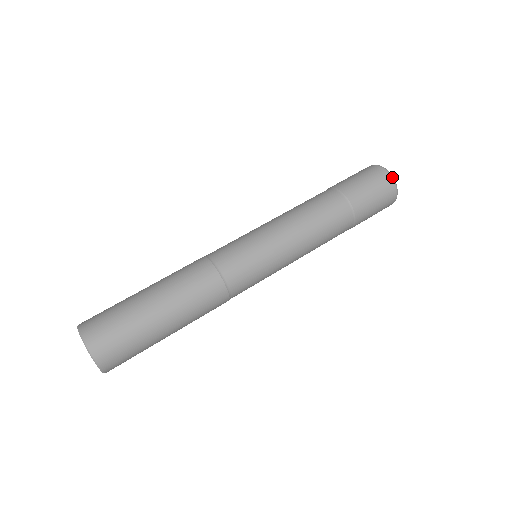
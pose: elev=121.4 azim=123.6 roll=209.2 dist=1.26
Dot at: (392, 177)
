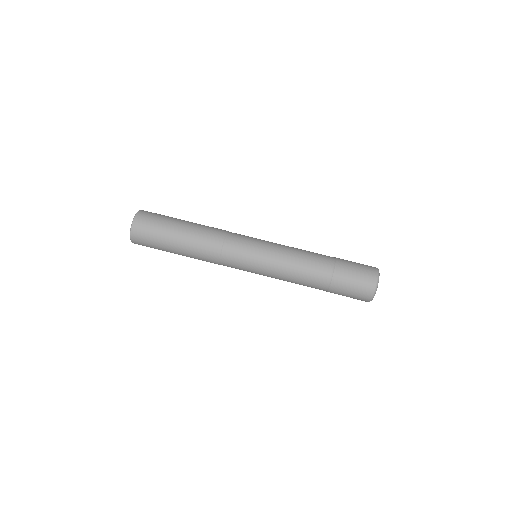
Dot at: (378, 276)
